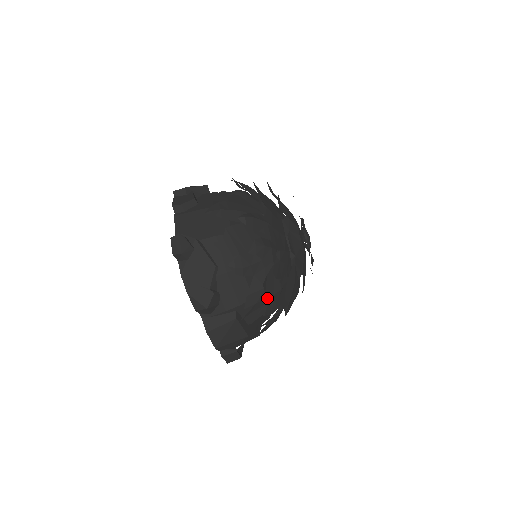
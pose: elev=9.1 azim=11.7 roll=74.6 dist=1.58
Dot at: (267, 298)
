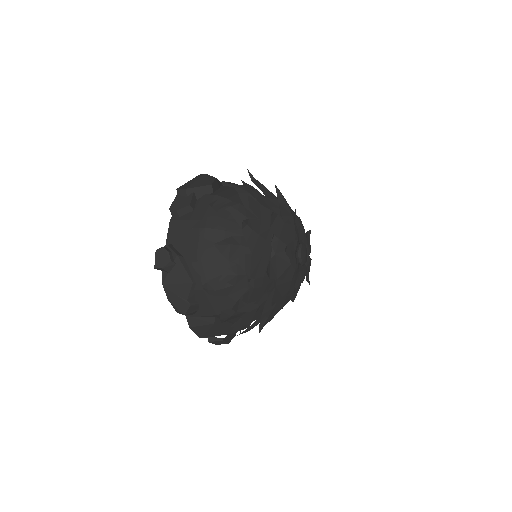
Dot at: (244, 312)
